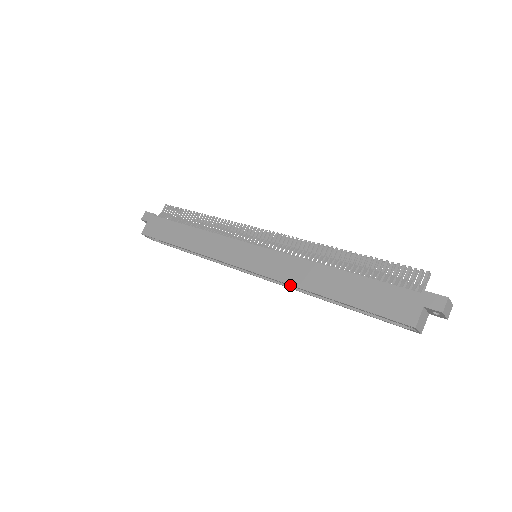
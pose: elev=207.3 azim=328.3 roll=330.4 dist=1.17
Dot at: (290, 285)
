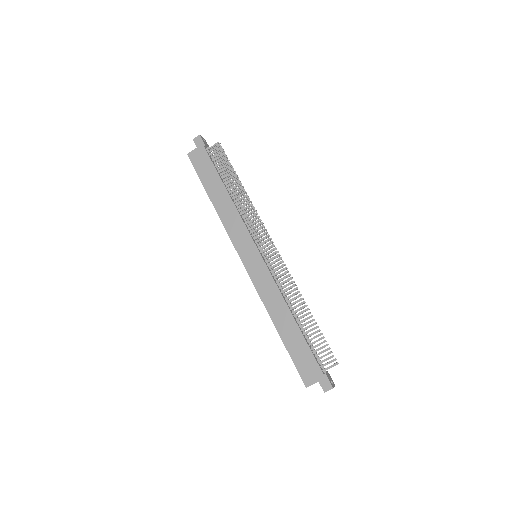
Dot at: (262, 301)
